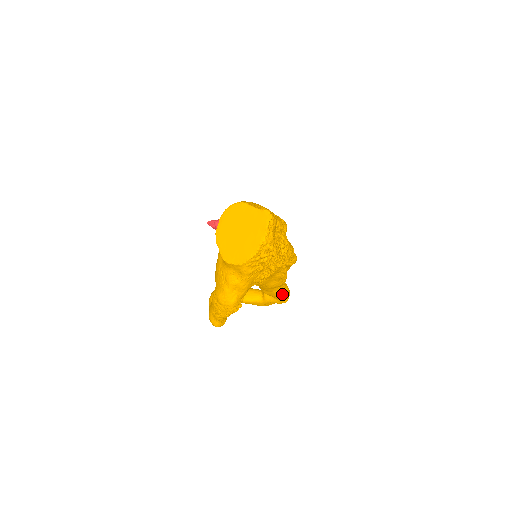
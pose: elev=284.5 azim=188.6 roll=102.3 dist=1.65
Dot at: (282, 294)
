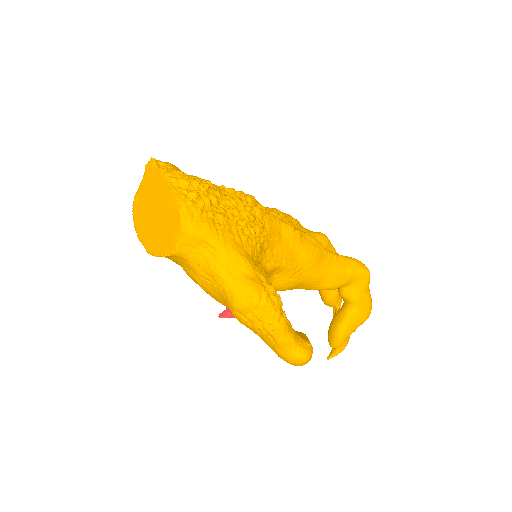
Dot at: (347, 266)
